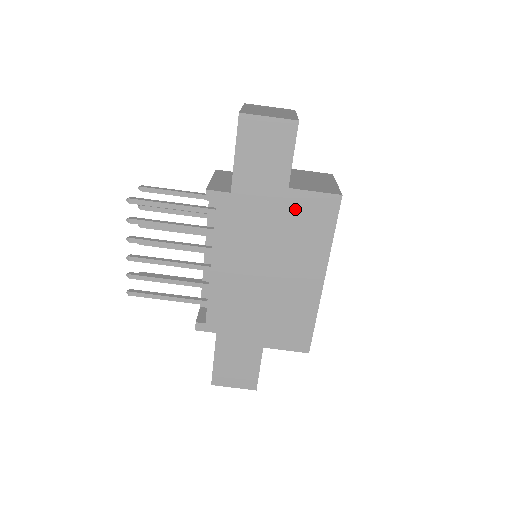
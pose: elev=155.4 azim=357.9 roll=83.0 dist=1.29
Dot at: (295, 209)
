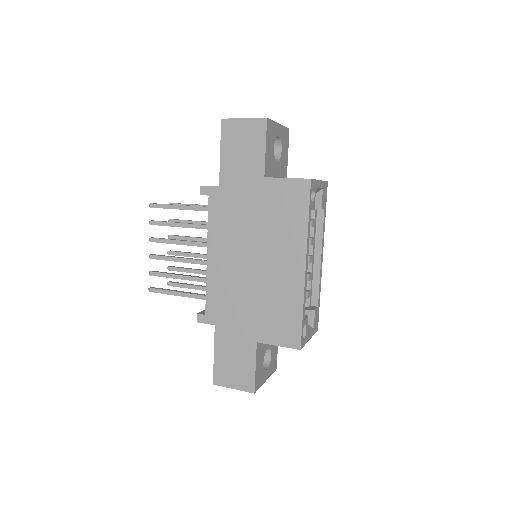
Dot at: (272, 196)
